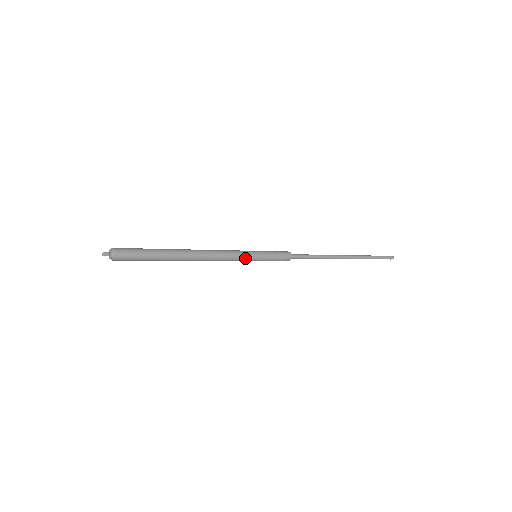
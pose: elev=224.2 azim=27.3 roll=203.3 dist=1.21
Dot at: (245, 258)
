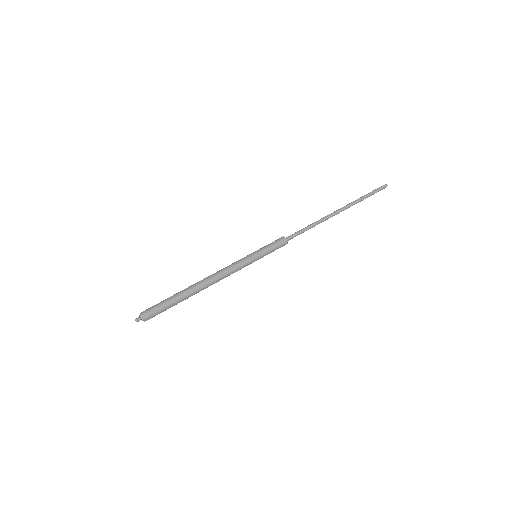
Dot at: (246, 262)
